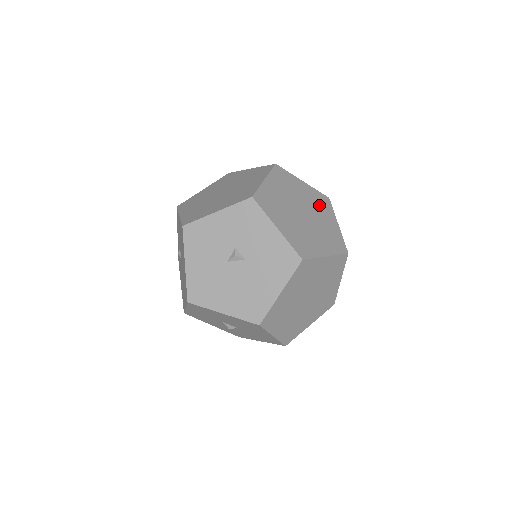
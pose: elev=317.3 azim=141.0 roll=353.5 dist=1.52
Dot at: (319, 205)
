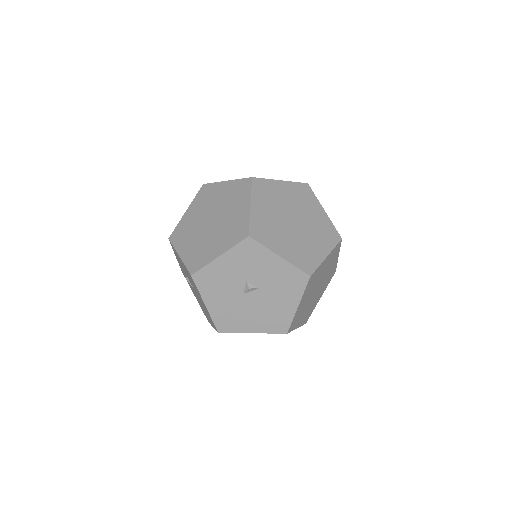
Dot at: (303, 200)
